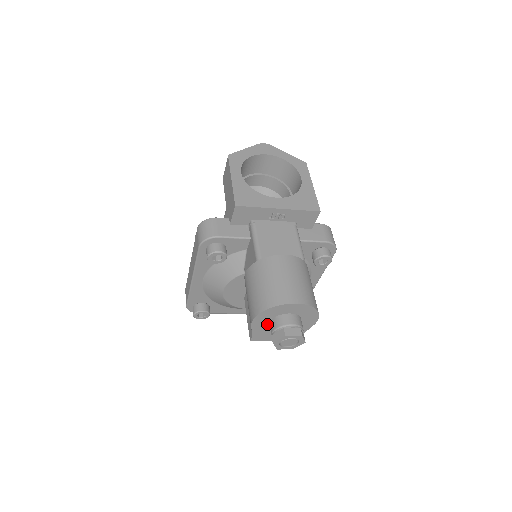
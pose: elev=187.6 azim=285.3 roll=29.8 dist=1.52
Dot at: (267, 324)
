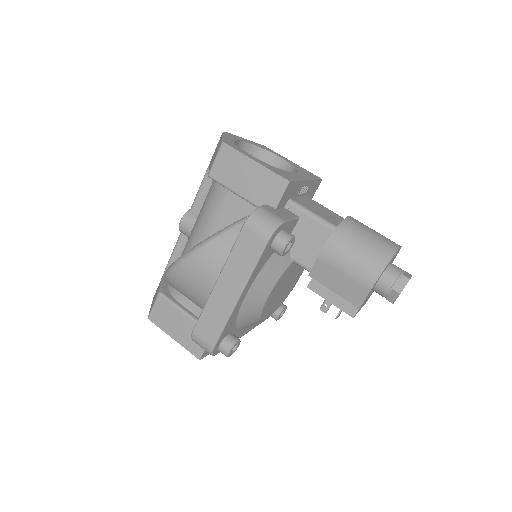
Dot at: (375, 285)
